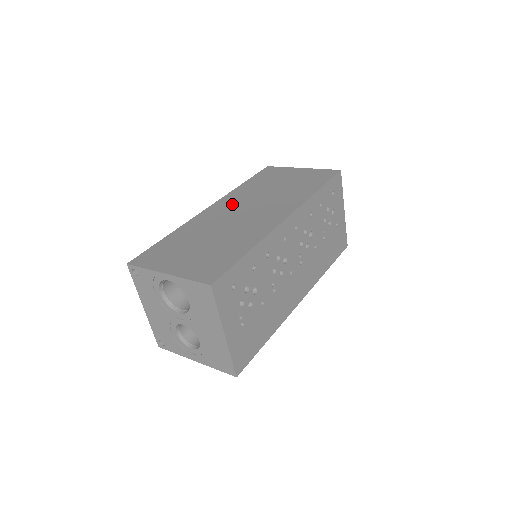
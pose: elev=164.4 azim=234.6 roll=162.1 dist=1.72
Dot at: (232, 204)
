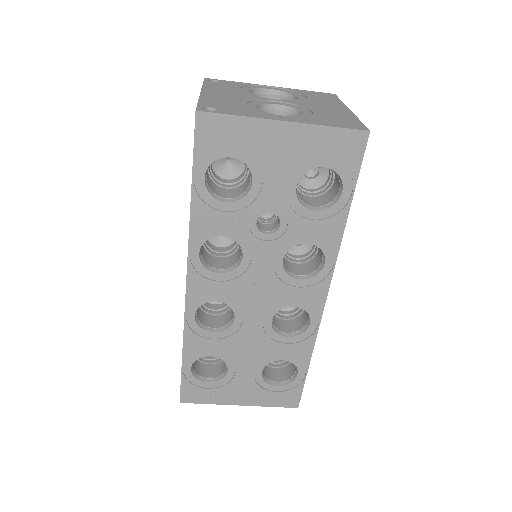
Dot at: occluded
